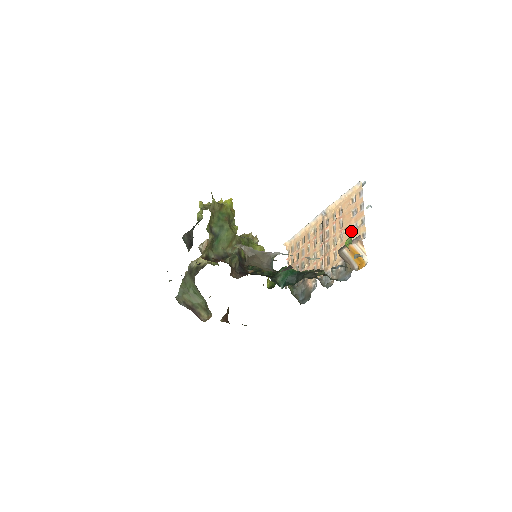
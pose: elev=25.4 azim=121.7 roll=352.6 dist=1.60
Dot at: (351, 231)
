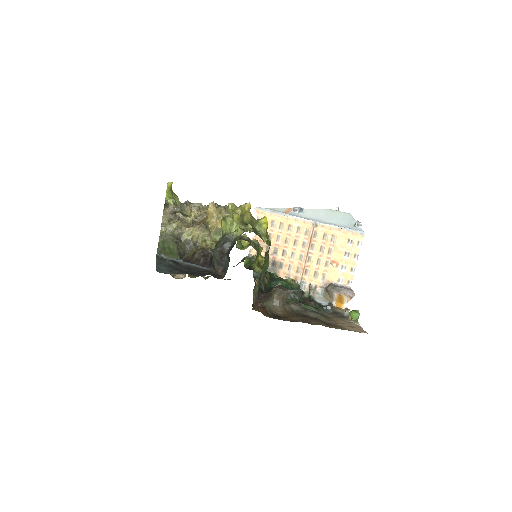
Dot at: (339, 269)
